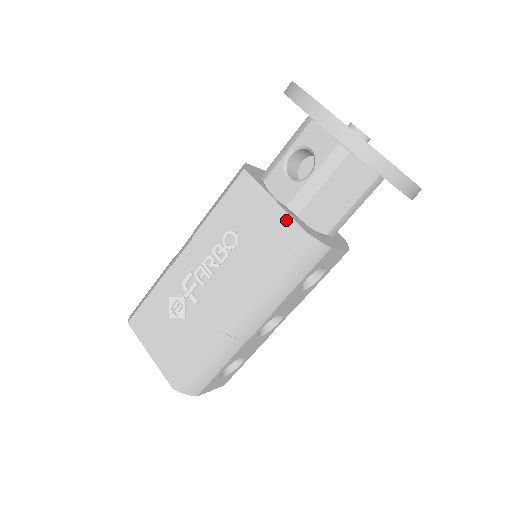
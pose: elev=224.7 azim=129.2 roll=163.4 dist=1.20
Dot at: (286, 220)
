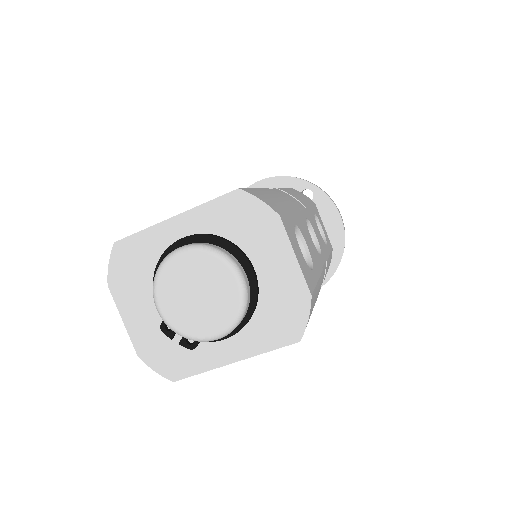
Dot at: occluded
